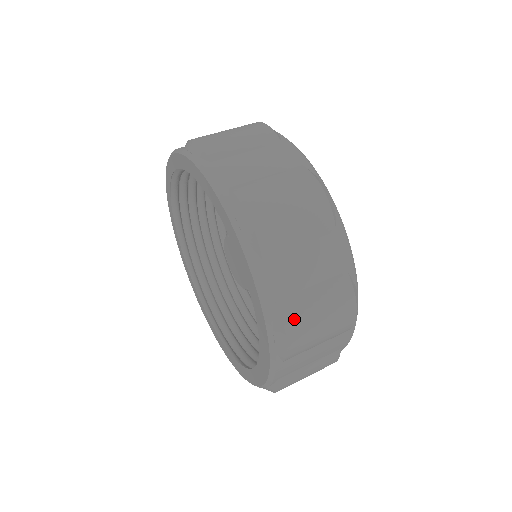
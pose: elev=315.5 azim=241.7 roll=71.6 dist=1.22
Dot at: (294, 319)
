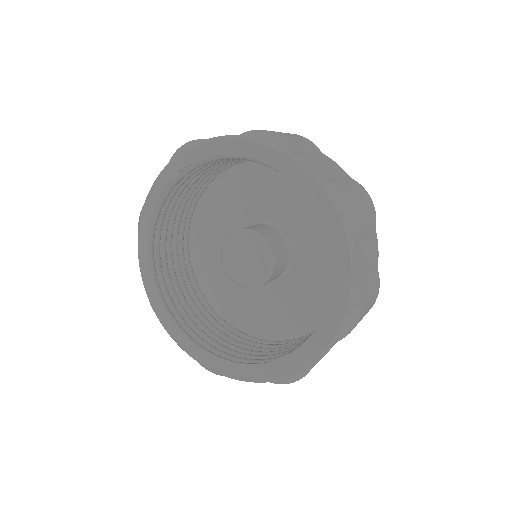
Dot at: (365, 299)
